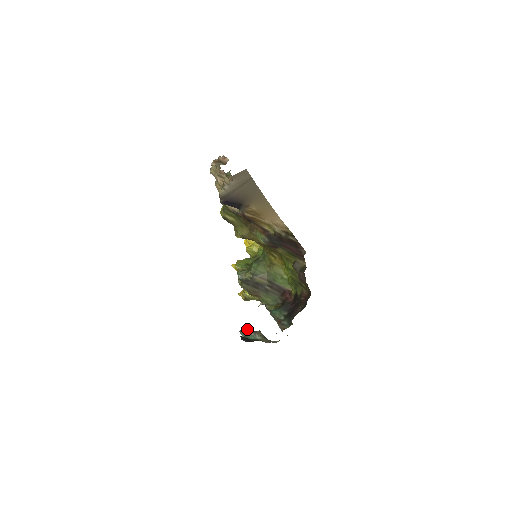
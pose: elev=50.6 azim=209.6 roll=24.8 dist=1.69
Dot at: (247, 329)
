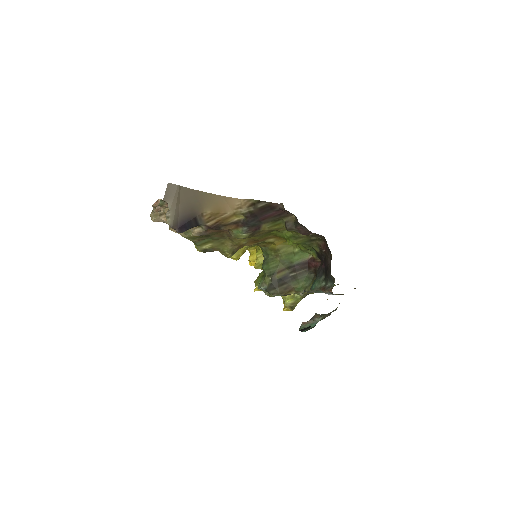
Dot at: (304, 322)
